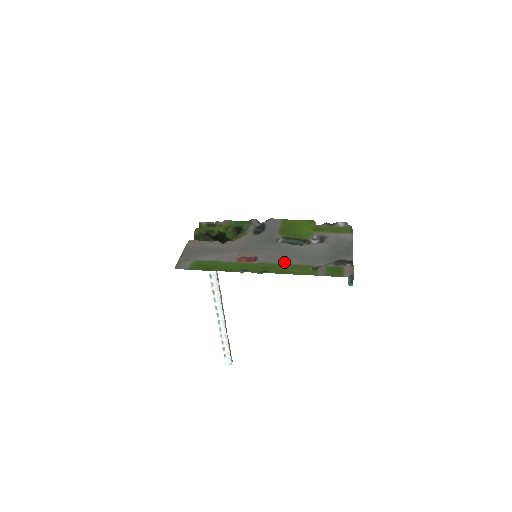
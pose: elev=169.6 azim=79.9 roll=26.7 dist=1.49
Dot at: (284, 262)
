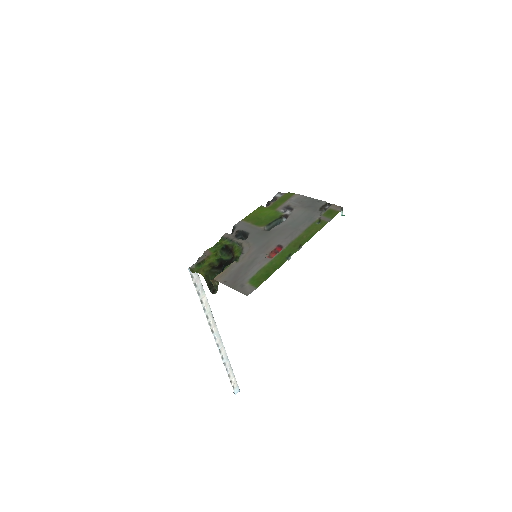
Dot at: (299, 233)
